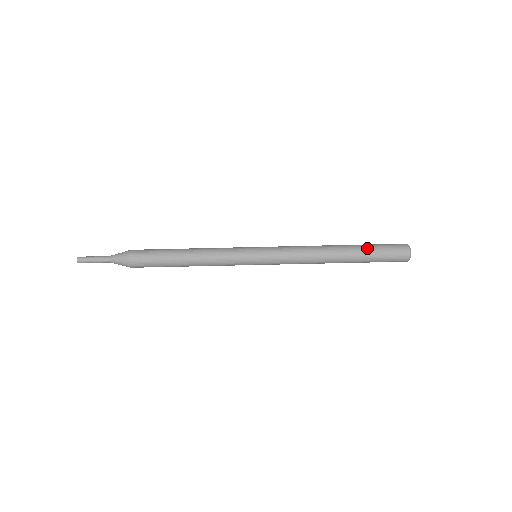
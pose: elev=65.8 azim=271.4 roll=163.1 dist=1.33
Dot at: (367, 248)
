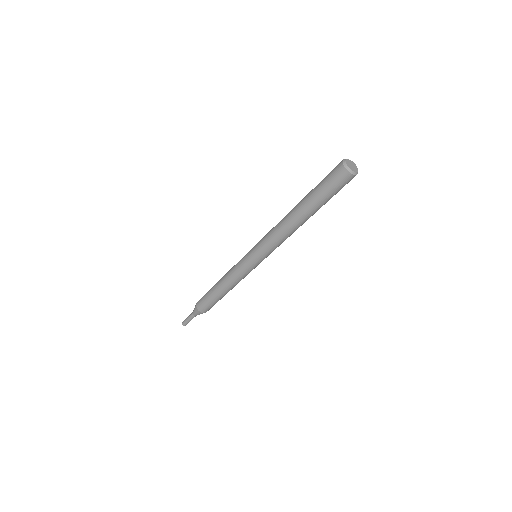
Dot at: (315, 198)
